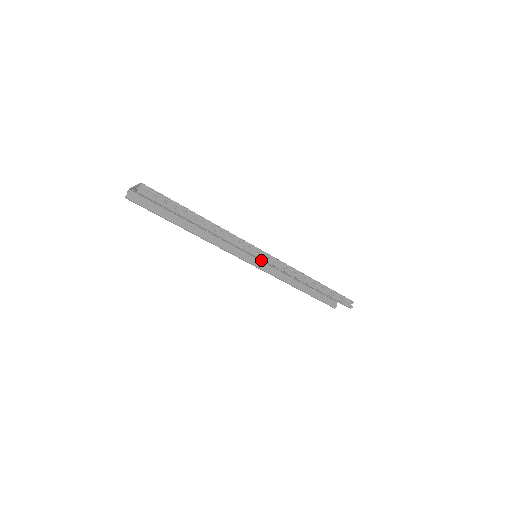
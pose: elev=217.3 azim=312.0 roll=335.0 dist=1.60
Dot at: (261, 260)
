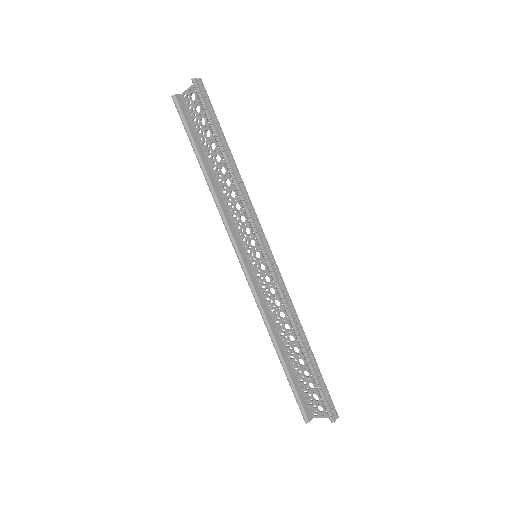
Dot at: (262, 252)
